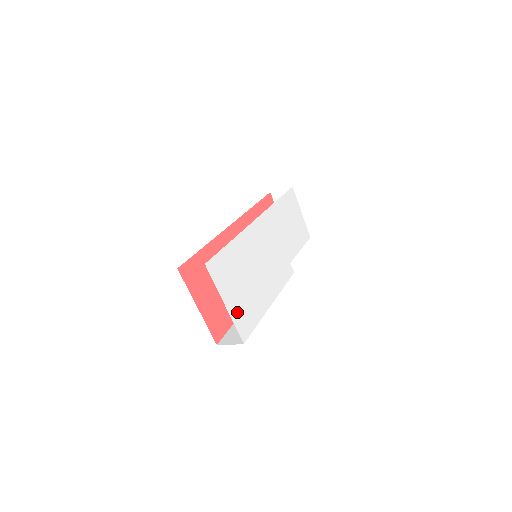
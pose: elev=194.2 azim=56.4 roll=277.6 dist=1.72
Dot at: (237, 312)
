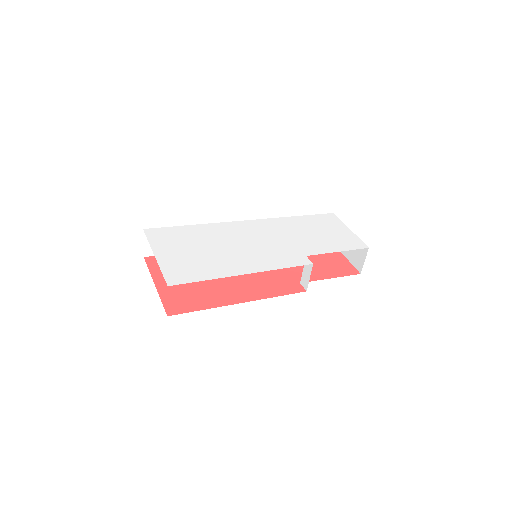
Dot at: (172, 264)
